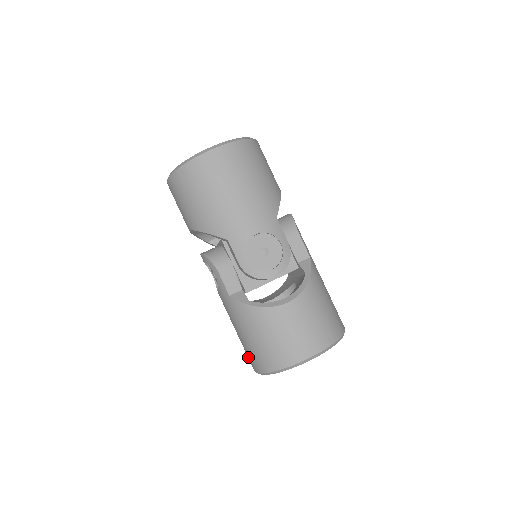
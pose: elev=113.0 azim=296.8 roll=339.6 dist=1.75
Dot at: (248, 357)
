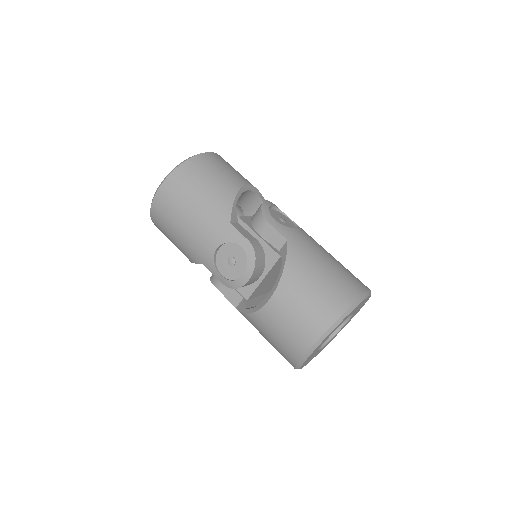
Dot at: occluded
